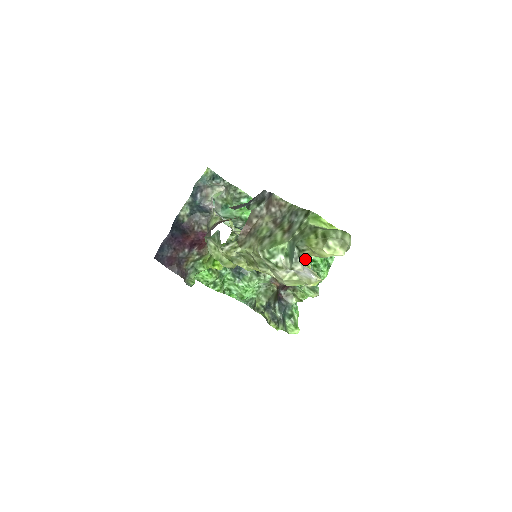
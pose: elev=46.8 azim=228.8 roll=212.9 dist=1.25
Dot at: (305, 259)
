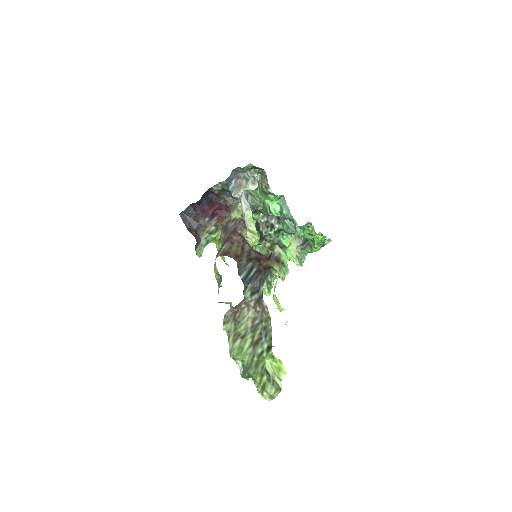
Dot at: occluded
